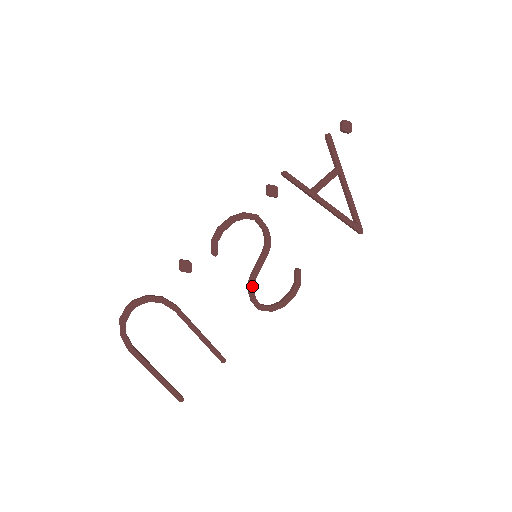
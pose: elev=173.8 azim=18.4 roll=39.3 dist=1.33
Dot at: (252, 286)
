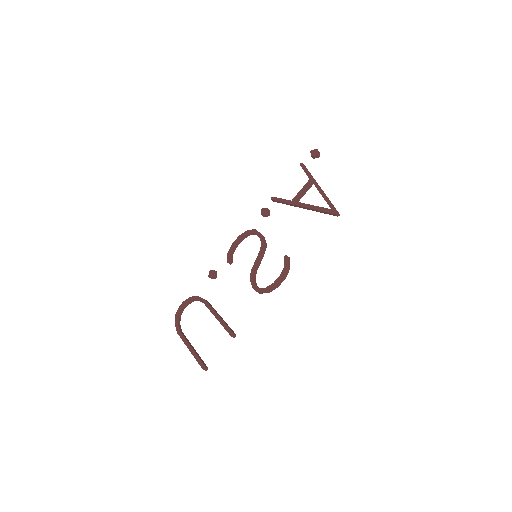
Dot at: (252, 276)
